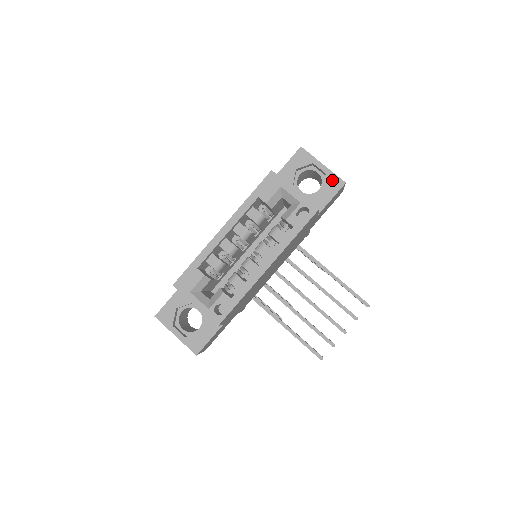
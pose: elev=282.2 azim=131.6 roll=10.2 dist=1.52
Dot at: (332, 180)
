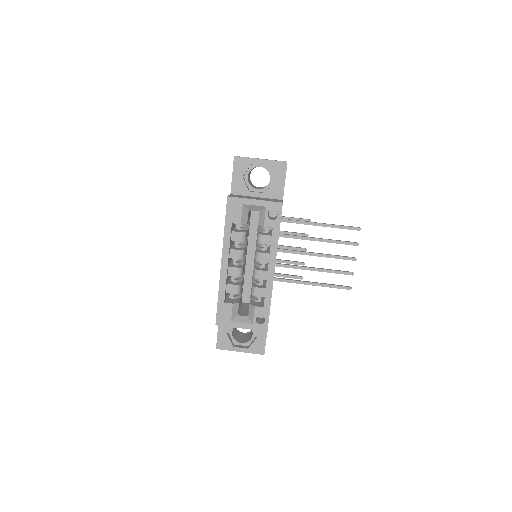
Dot at: (276, 167)
